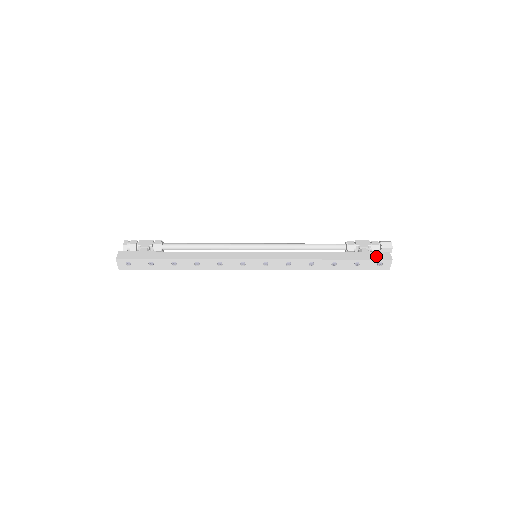
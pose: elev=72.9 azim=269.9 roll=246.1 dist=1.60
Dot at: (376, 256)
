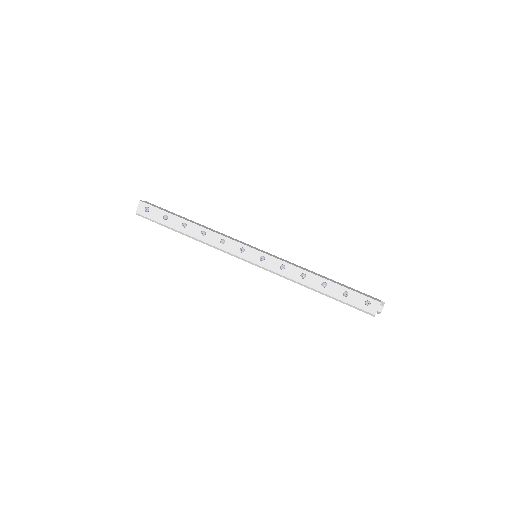
Dot at: (366, 295)
